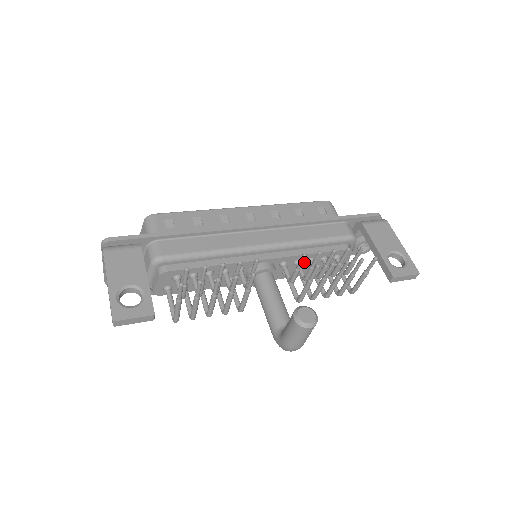
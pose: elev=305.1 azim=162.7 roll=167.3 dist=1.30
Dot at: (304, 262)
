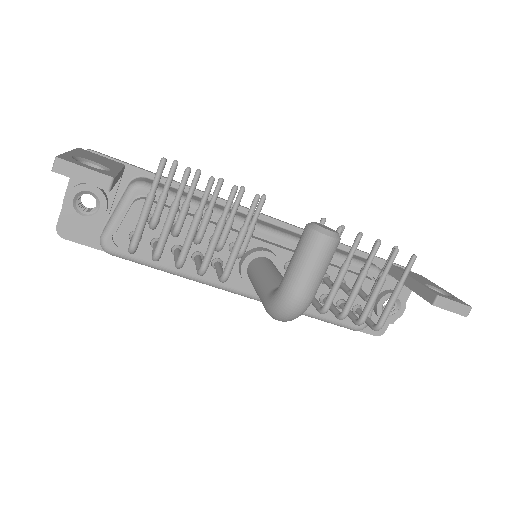
Dot at: occluded
